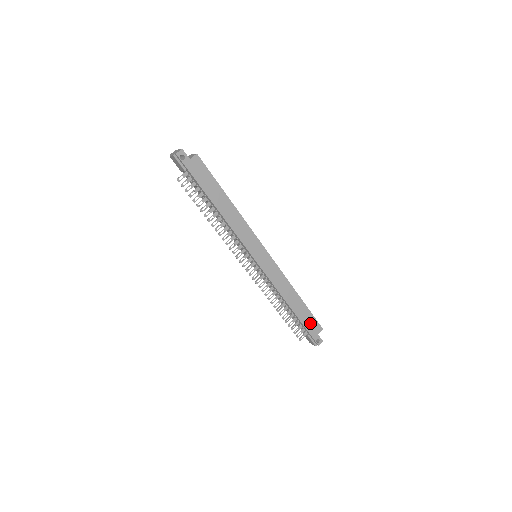
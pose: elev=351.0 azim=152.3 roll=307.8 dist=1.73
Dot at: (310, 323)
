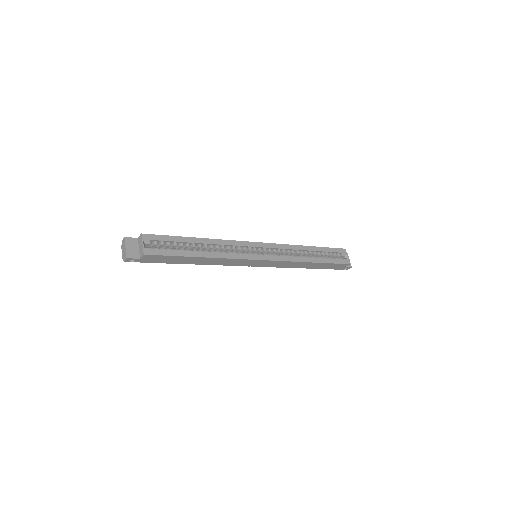
Dot at: (333, 266)
